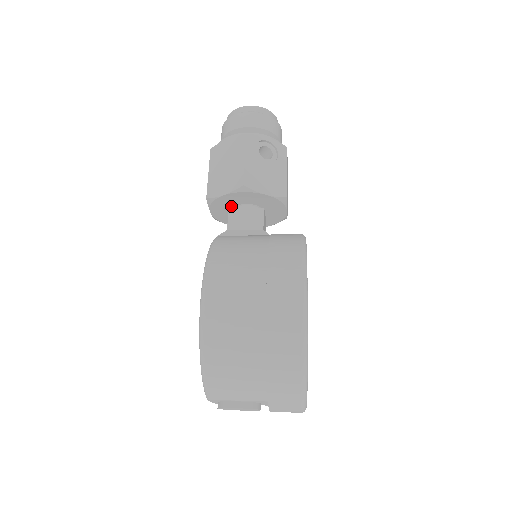
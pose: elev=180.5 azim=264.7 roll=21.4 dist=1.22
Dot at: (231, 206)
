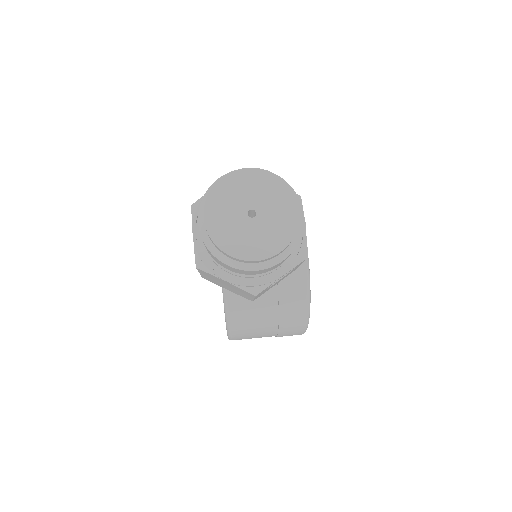
Dot at: occluded
